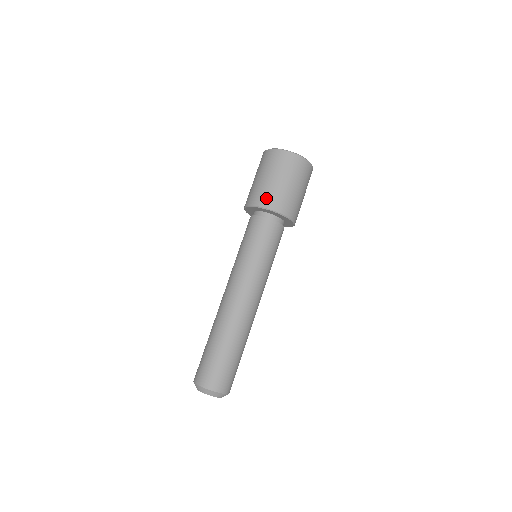
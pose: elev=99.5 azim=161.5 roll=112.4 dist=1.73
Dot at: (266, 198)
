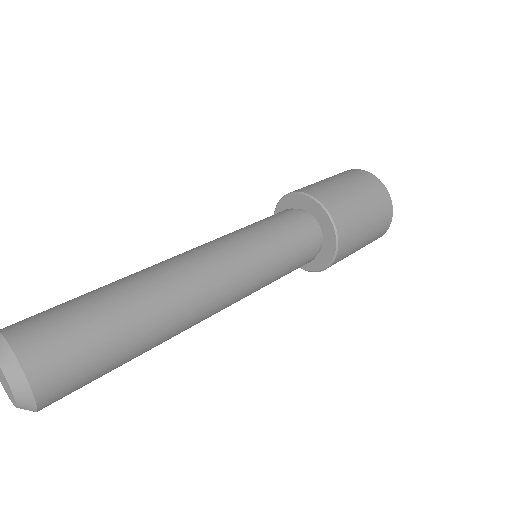
Dot at: (310, 187)
